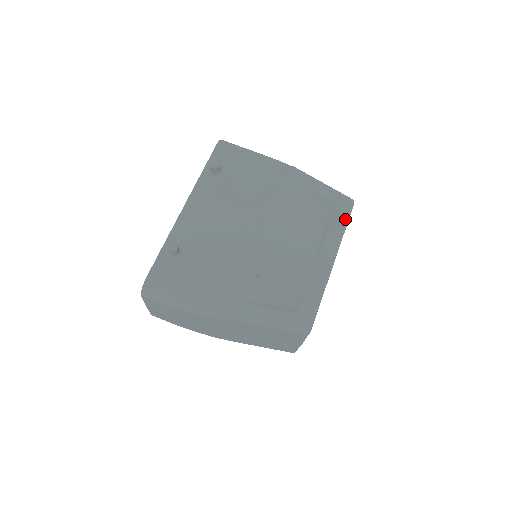
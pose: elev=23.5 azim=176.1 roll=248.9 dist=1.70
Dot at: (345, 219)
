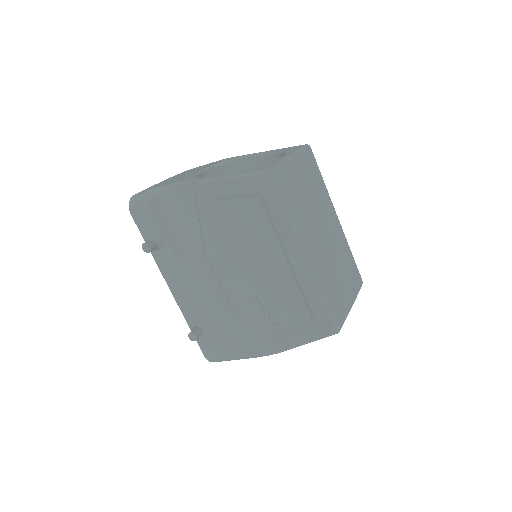
Dot at: (280, 203)
